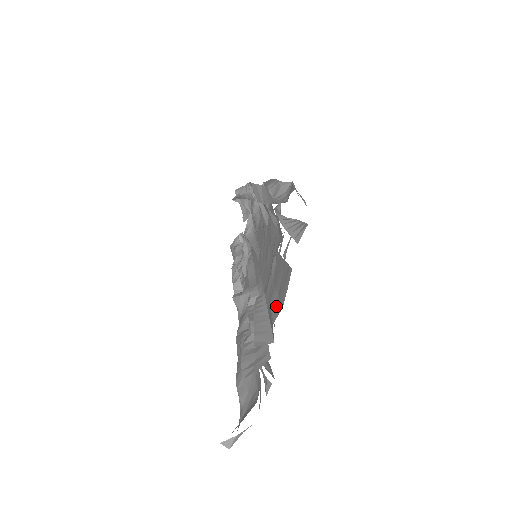
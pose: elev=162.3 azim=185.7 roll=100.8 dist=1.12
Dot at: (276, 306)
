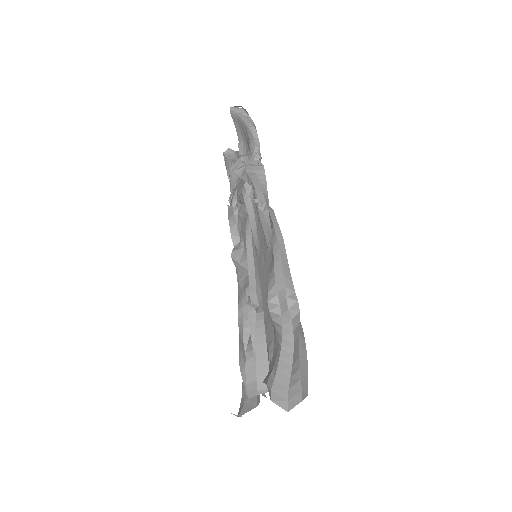
Dot at: occluded
